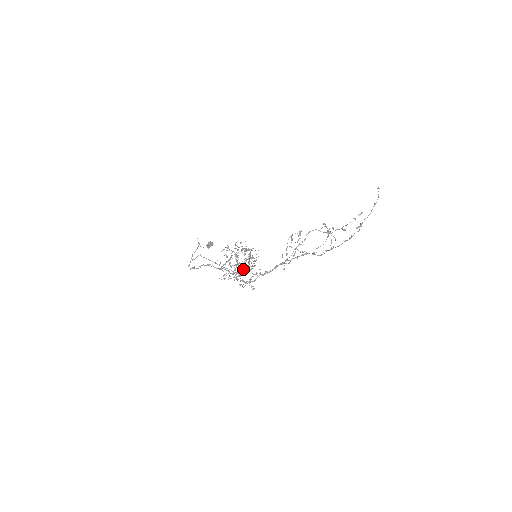
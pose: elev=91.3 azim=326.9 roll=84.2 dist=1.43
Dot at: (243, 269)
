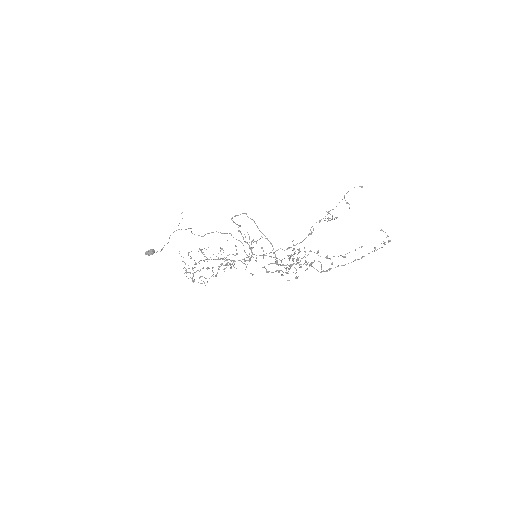
Dot at: occluded
